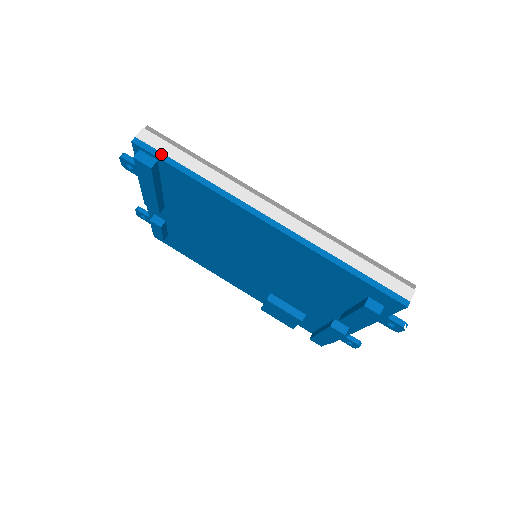
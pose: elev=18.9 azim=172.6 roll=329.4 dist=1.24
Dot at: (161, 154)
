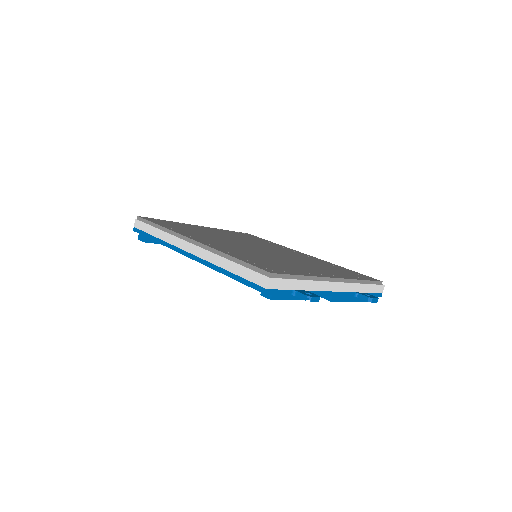
Dot at: (143, 232)
